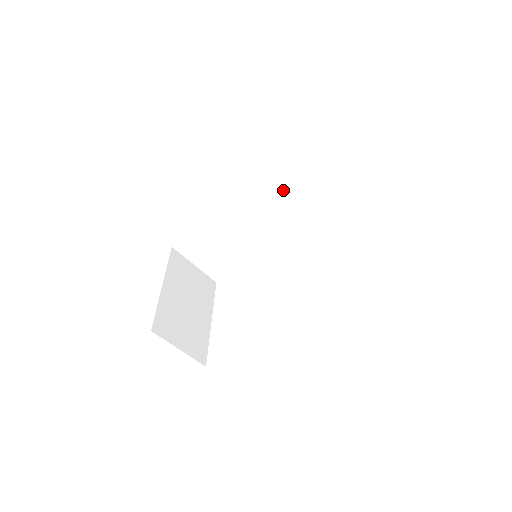
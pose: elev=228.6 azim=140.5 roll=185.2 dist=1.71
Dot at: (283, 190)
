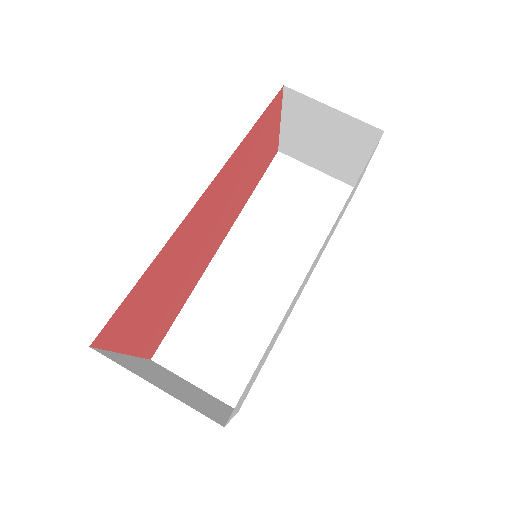
Dot at: (268, 216)
